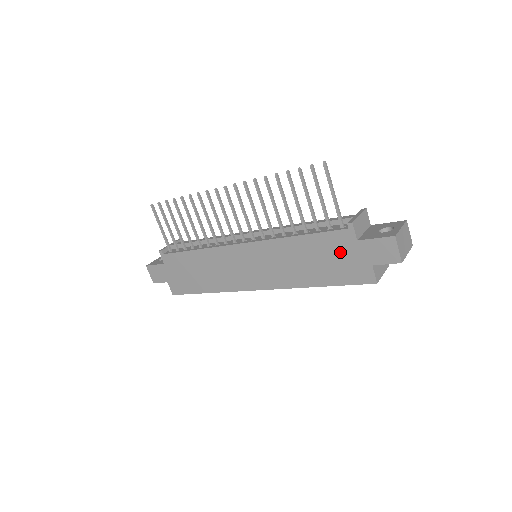
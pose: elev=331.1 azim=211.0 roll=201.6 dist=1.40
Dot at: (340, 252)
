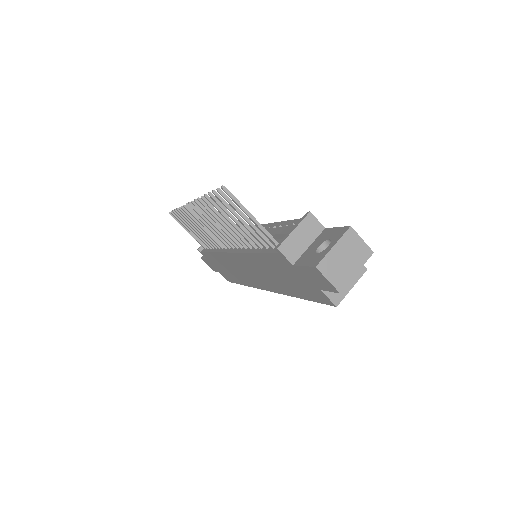
Dot at: (290, 273)
